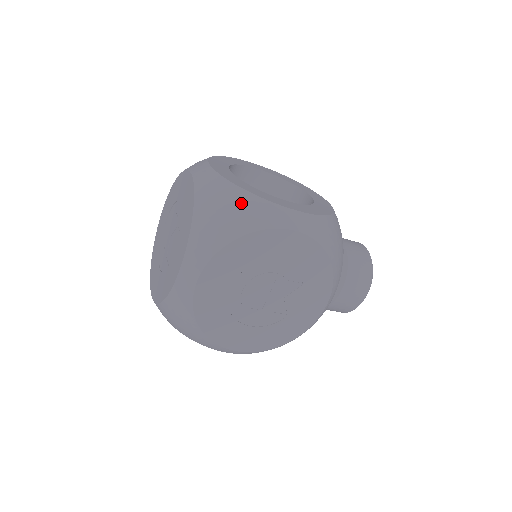
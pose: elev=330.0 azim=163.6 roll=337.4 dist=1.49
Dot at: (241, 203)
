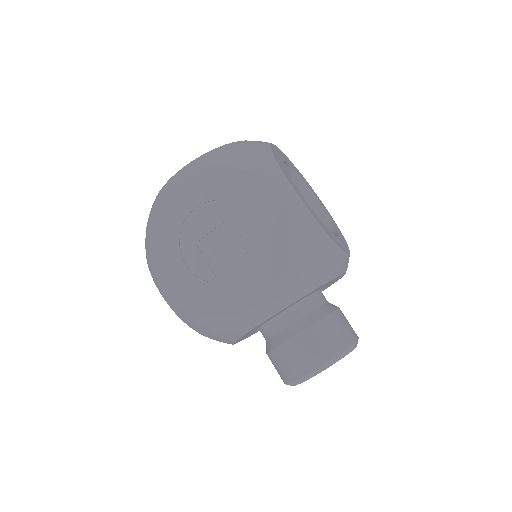
Dot at: (259, 153)
